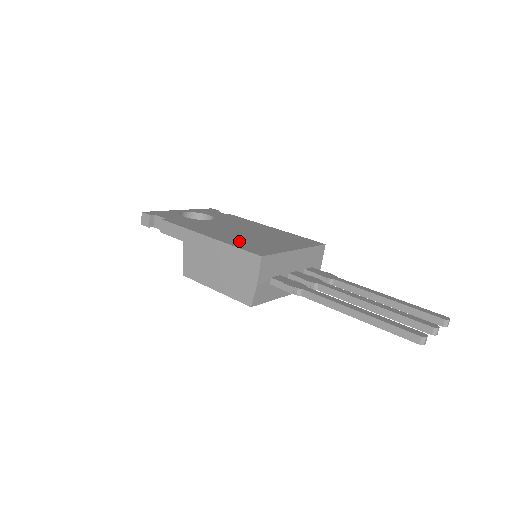
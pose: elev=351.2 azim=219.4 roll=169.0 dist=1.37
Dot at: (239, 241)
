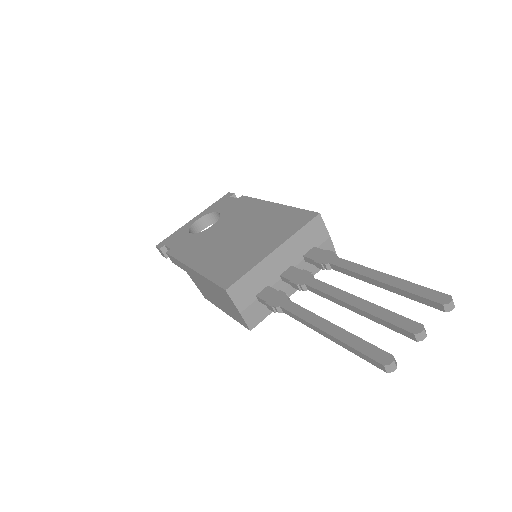
Dot at: (219, 263)
